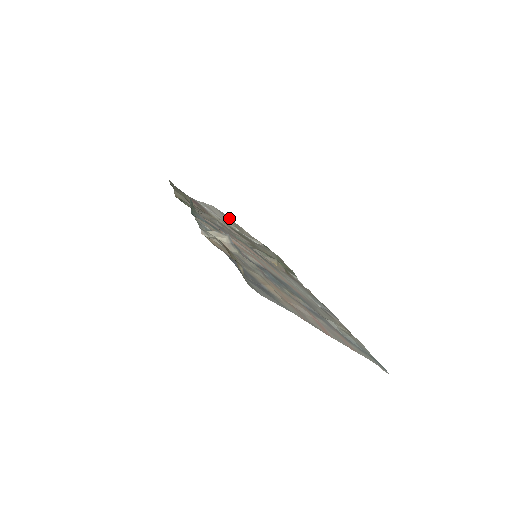
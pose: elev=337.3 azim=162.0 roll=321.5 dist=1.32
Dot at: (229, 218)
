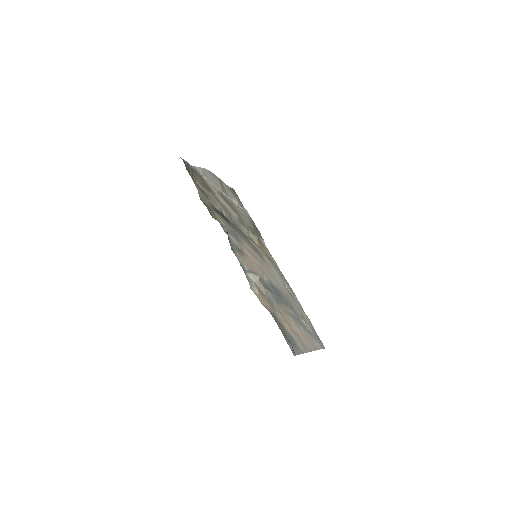
Dot at: (217, 179)
